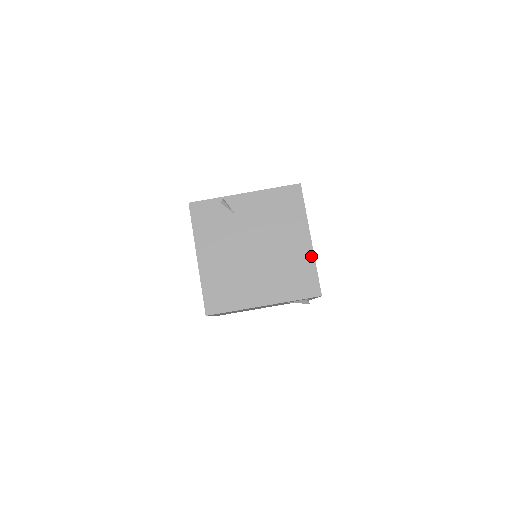
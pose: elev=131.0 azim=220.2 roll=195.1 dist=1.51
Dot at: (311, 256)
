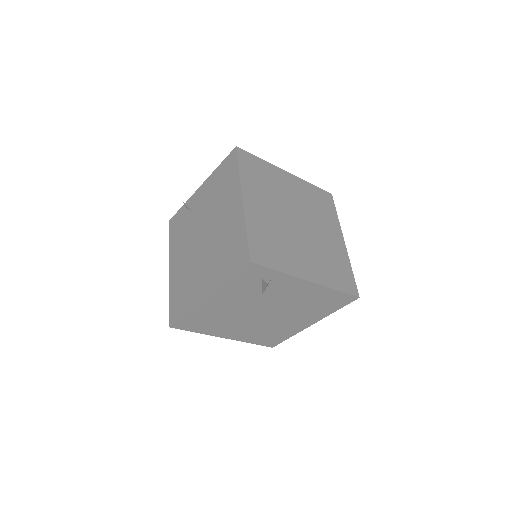
Dot at: (242, 219)
